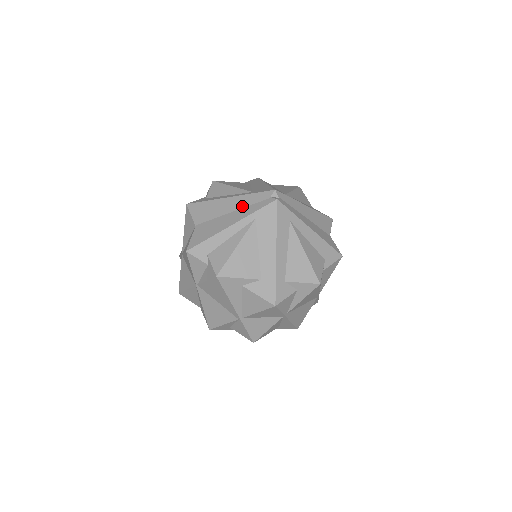
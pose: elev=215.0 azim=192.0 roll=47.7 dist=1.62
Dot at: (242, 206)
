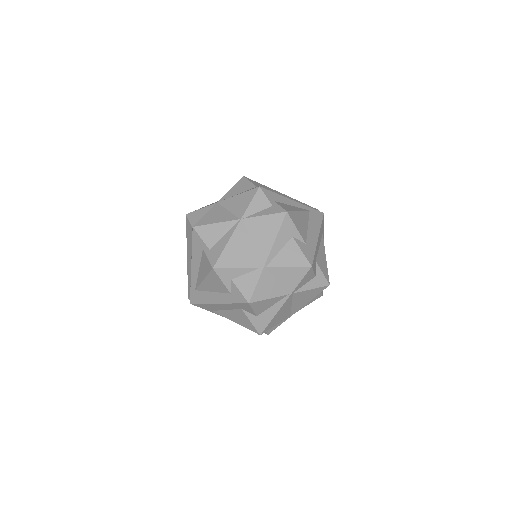
Dot at: (296, 201)
